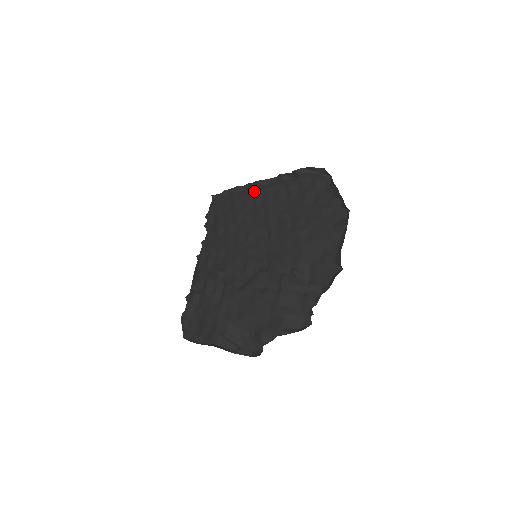
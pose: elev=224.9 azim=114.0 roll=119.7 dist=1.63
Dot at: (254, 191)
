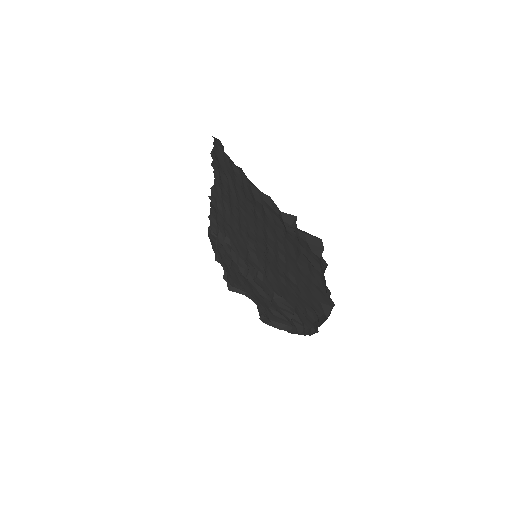
Dot at: (252, 194)
